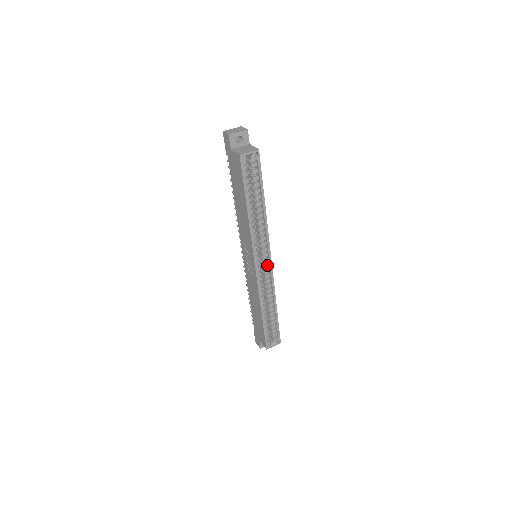
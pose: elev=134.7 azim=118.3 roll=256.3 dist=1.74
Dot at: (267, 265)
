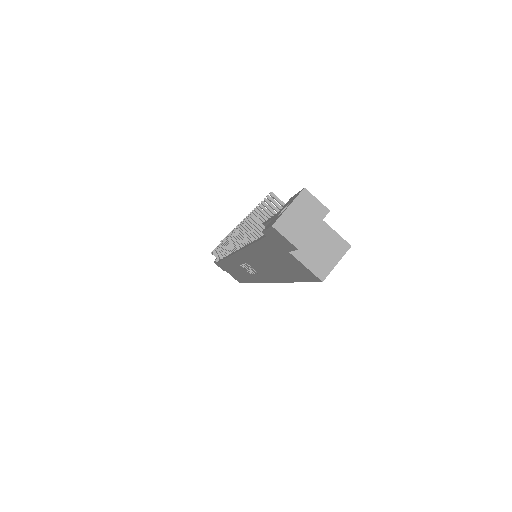
Dot at: occluded
